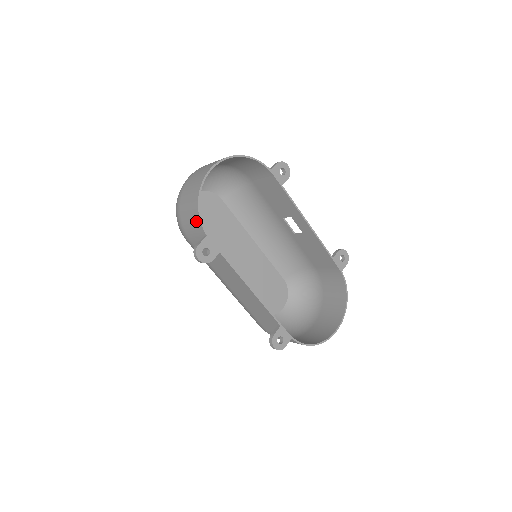
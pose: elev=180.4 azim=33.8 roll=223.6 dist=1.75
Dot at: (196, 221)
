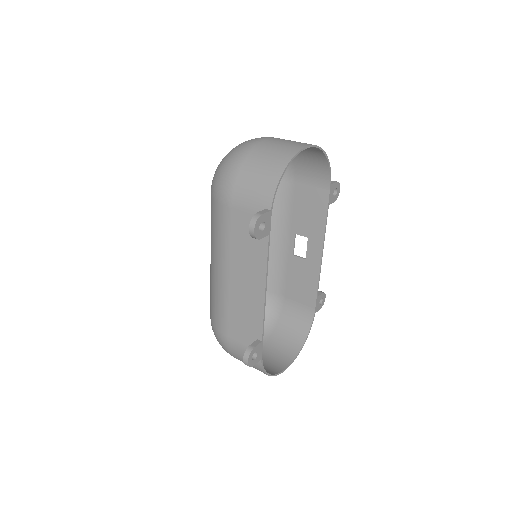
Dot at: (267, 188)
